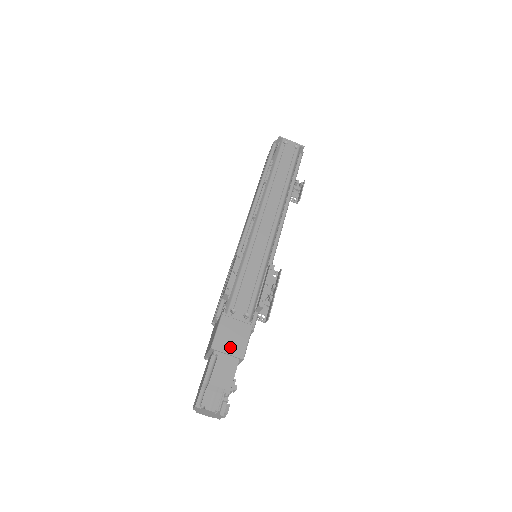
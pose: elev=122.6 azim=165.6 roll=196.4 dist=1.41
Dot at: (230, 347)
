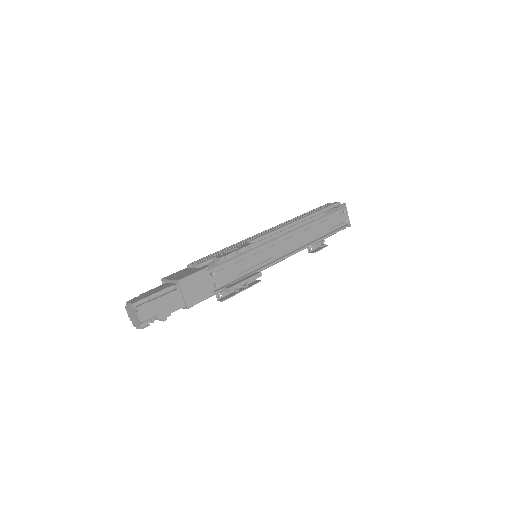
Dot at: (189, 293)
